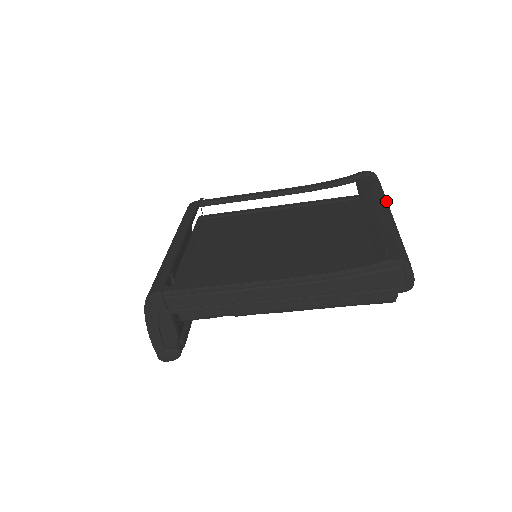
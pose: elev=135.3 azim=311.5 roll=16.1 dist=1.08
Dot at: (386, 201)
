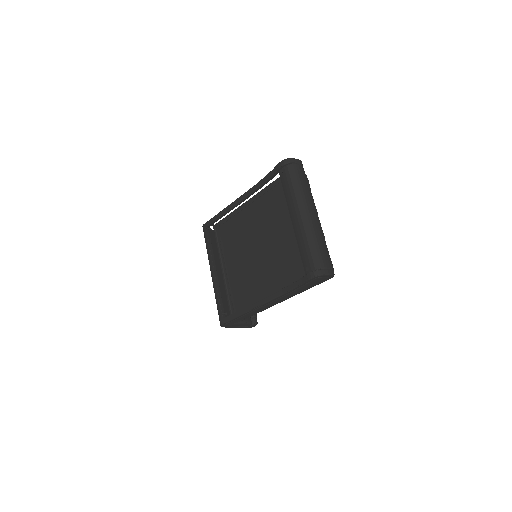
Dot at: (301, 196)
